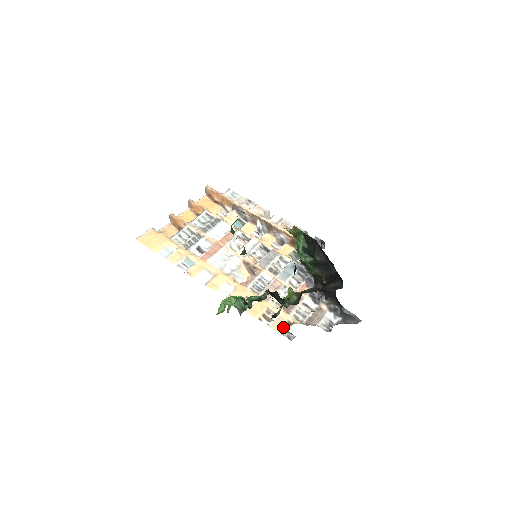
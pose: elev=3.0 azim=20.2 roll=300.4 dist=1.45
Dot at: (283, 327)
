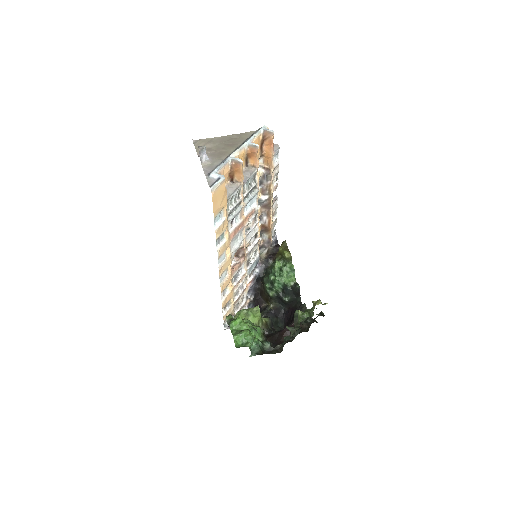
Dot at: occluded
